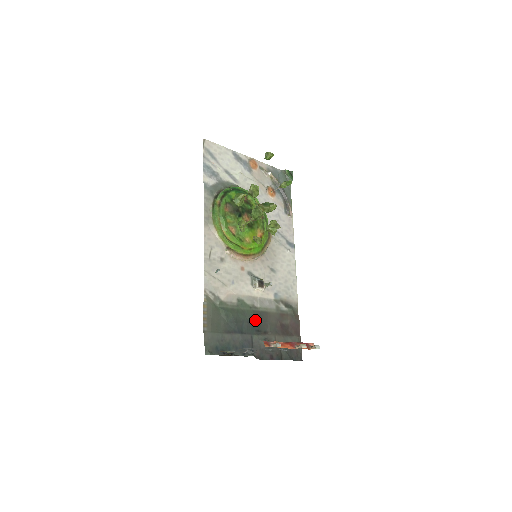
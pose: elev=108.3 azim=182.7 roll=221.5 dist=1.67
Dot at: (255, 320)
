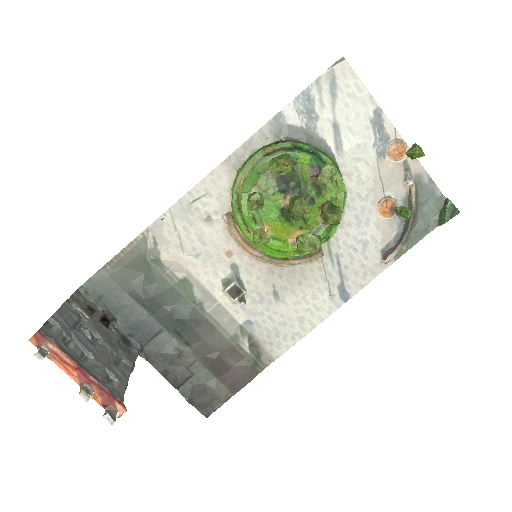
Dot at: (185, 319)
